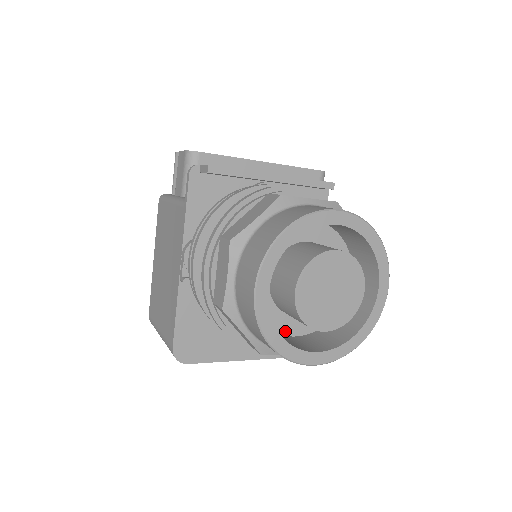
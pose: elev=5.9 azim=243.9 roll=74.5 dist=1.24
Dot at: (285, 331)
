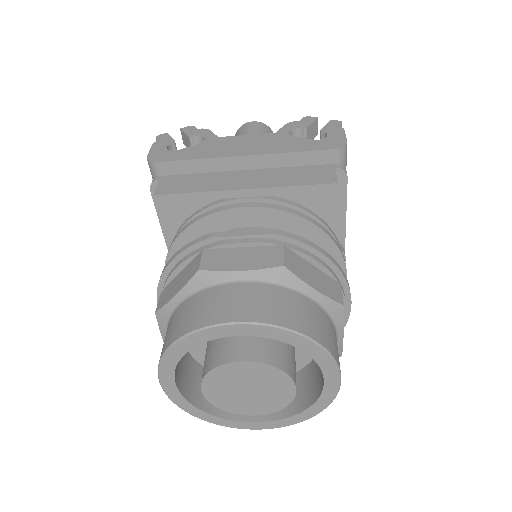
Dot at: occluded
